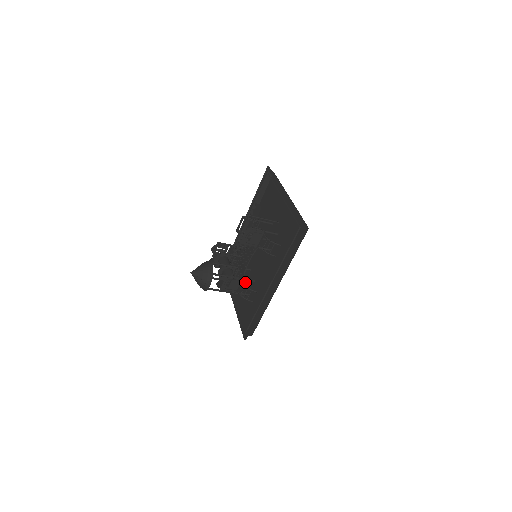
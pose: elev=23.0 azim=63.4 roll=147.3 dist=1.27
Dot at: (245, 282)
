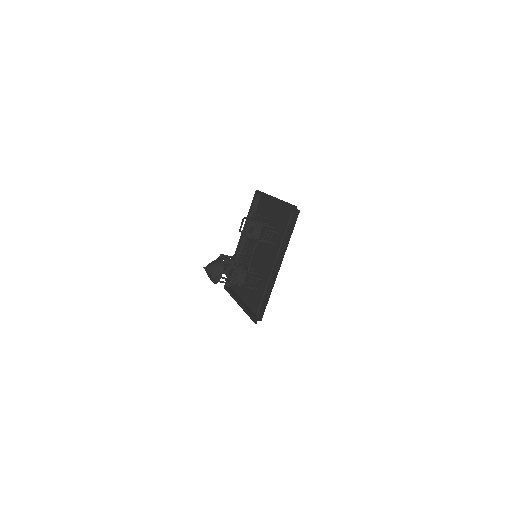
Dot at: occluded
